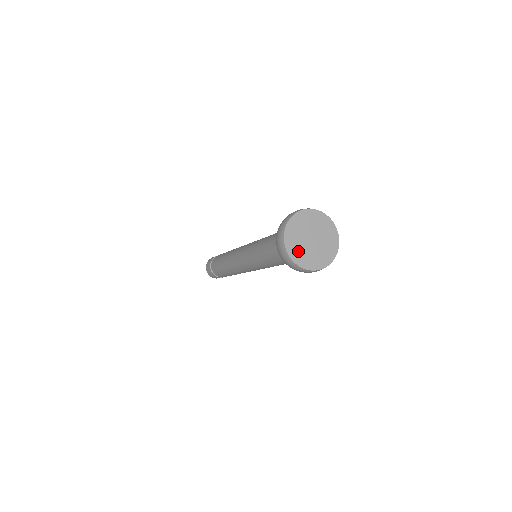
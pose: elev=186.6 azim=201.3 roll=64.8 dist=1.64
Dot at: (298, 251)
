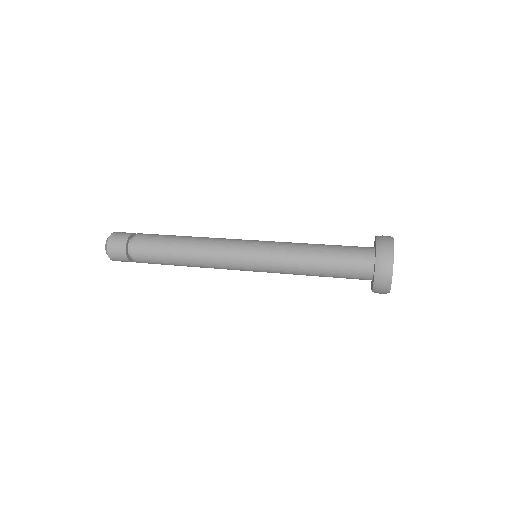
Dot at: occluded
